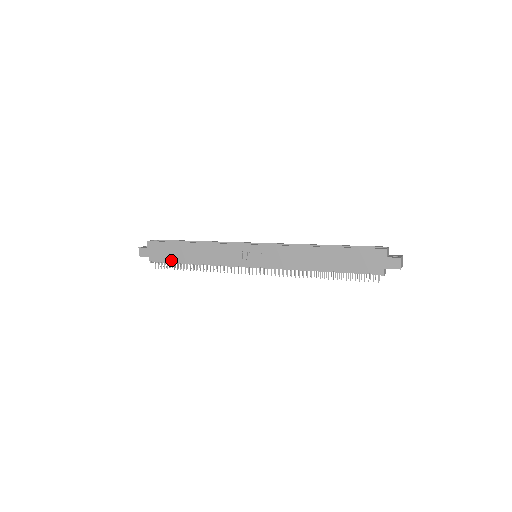
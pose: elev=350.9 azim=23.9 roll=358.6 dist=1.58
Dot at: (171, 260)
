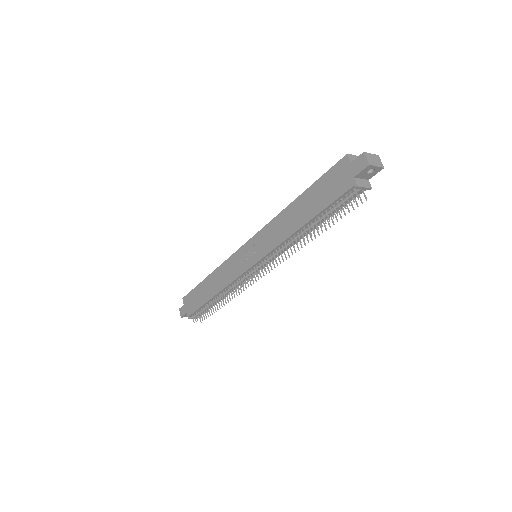
Dot at: (199, 305)
